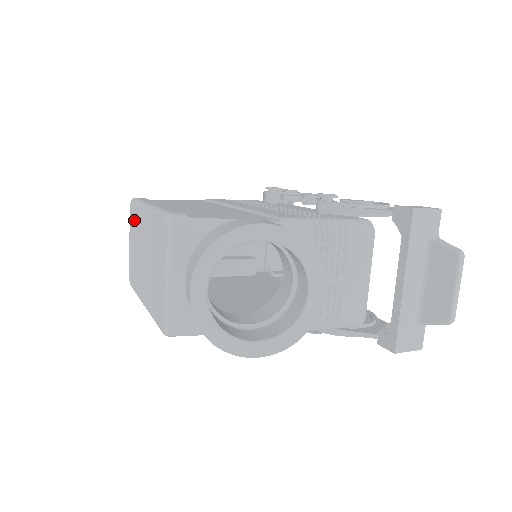
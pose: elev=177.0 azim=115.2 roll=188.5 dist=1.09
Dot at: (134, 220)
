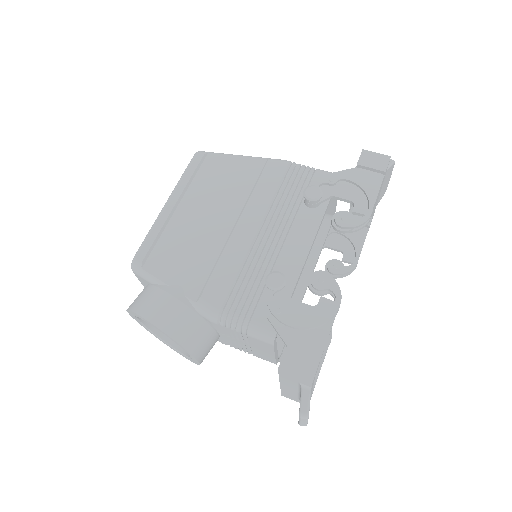
Dot at: occluded
